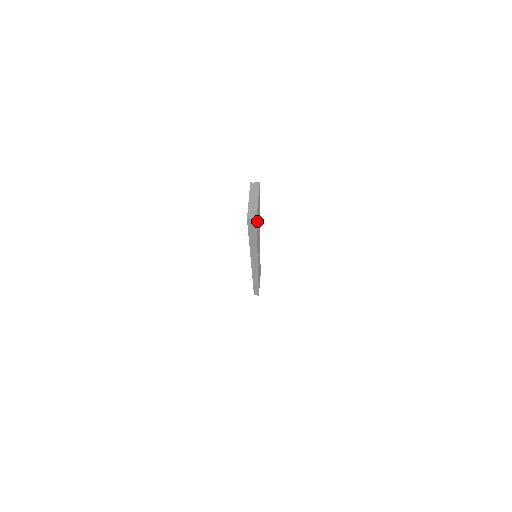
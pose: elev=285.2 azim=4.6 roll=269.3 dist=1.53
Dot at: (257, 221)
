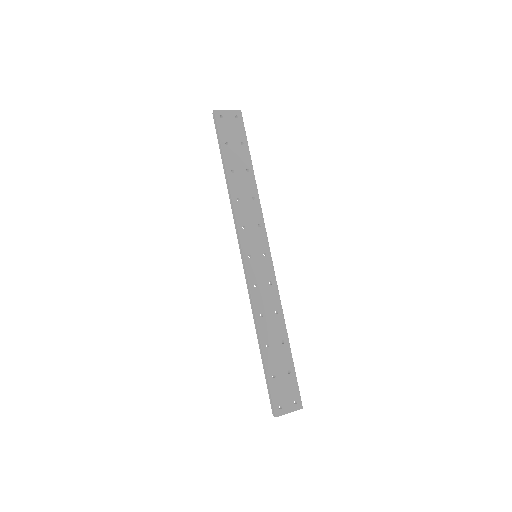
Dot at: (225, 130)
